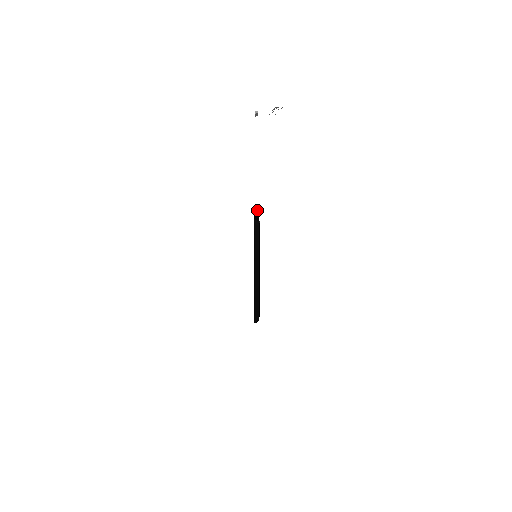
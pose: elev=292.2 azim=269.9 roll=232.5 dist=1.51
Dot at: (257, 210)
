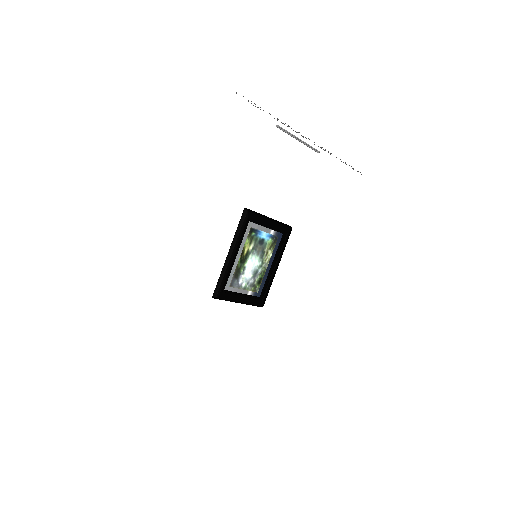
Dot at: (279, 222)
